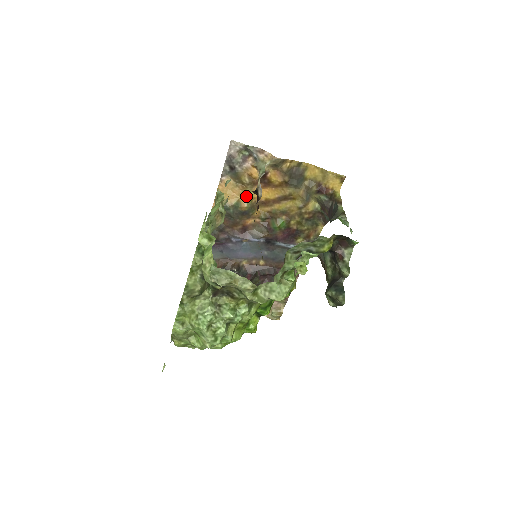
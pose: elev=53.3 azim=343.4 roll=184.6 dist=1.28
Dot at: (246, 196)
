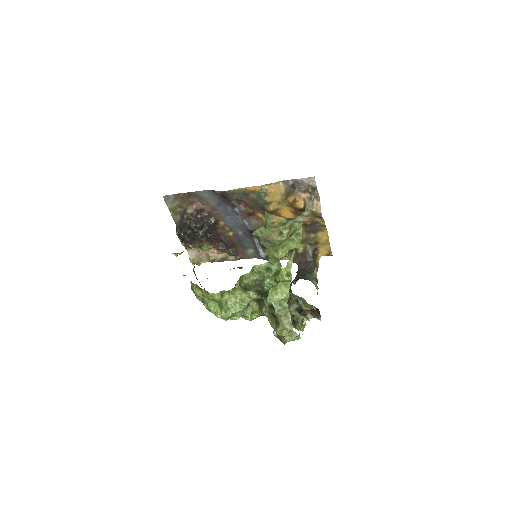
Dot at: (278, 205)
